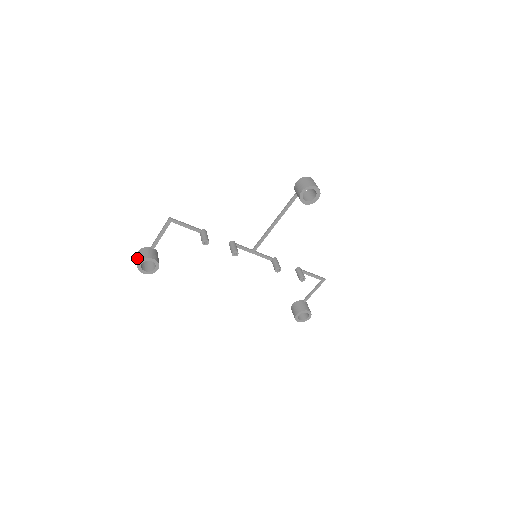
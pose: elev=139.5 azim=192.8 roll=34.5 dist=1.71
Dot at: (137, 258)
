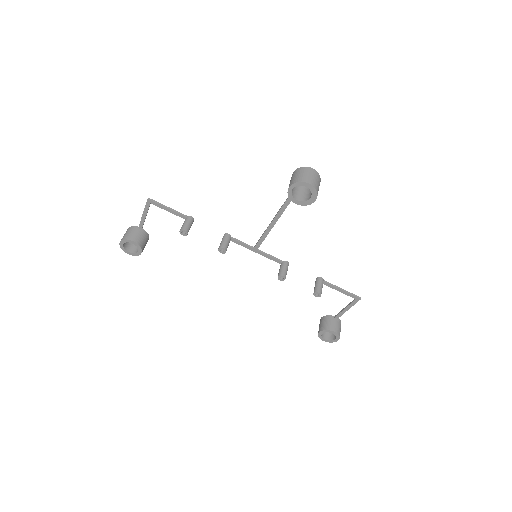
Dot at: occluded
